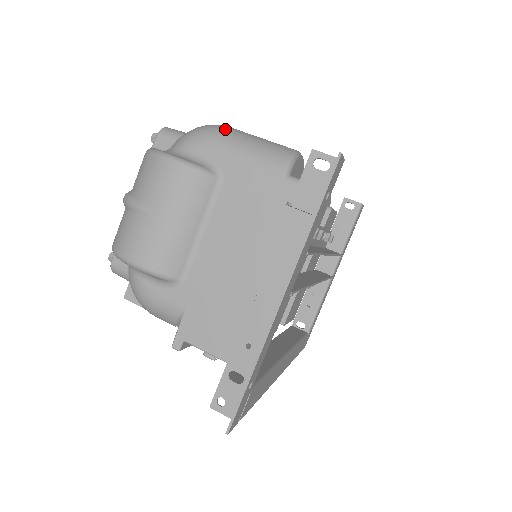
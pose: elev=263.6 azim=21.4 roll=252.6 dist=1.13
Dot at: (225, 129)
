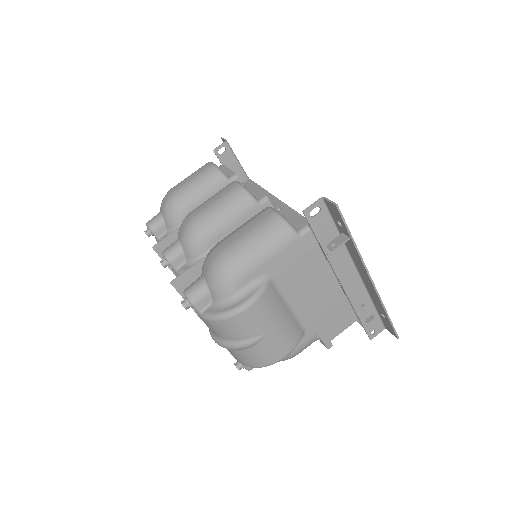
Dot at: (233, 256)
